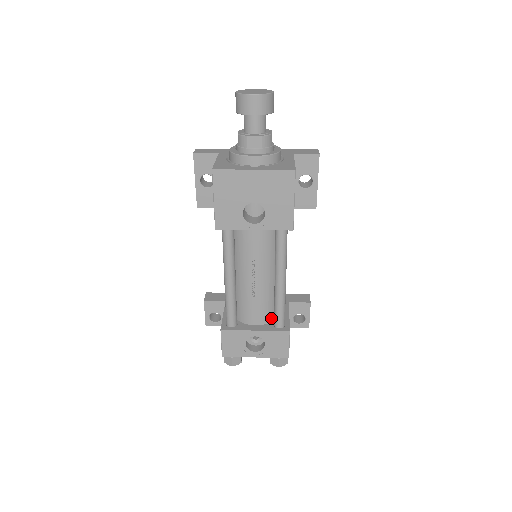
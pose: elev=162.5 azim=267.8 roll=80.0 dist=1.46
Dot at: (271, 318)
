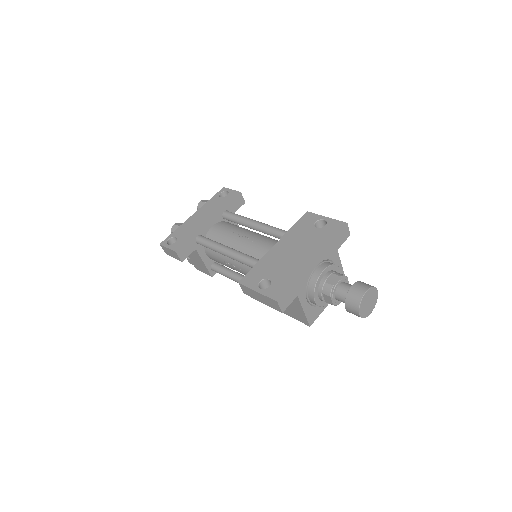
Dot at: occluded
